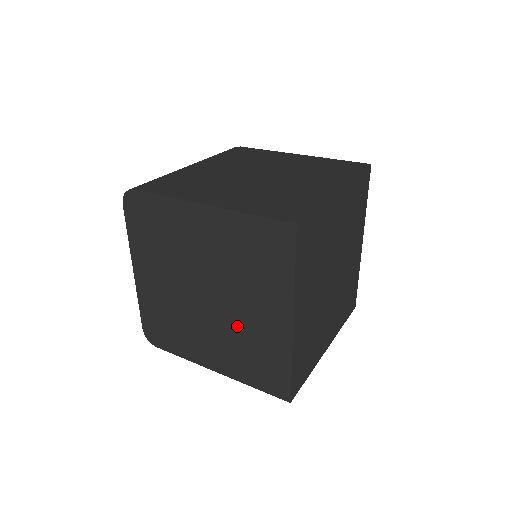
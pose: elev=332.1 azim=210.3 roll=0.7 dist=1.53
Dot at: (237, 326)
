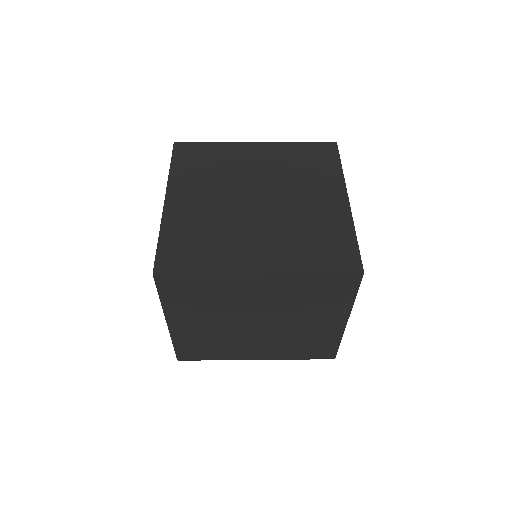
Dot at: occluded
